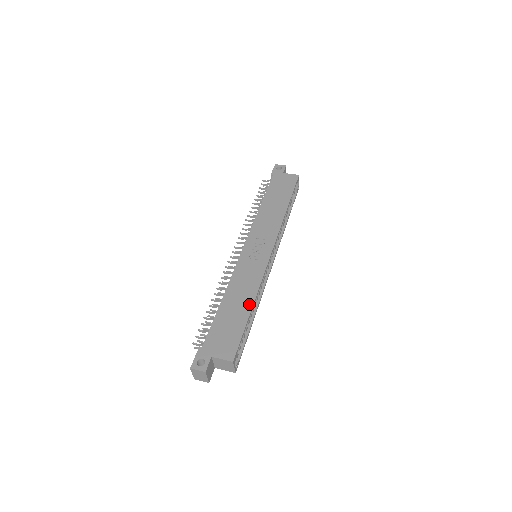
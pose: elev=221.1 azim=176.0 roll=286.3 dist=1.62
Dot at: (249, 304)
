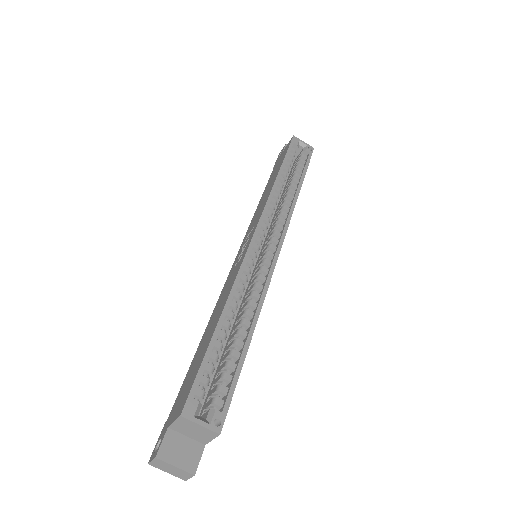
Dot at: (218, 317)
